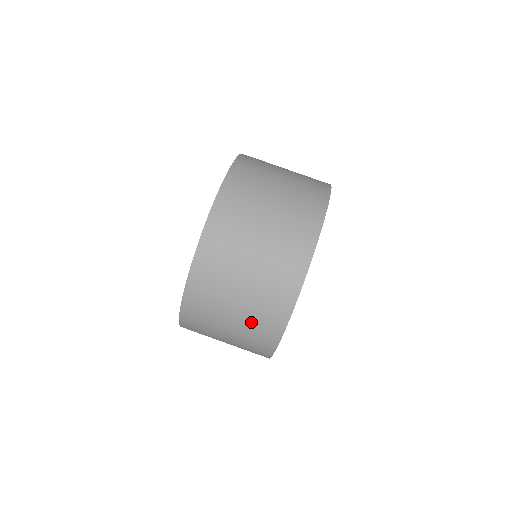
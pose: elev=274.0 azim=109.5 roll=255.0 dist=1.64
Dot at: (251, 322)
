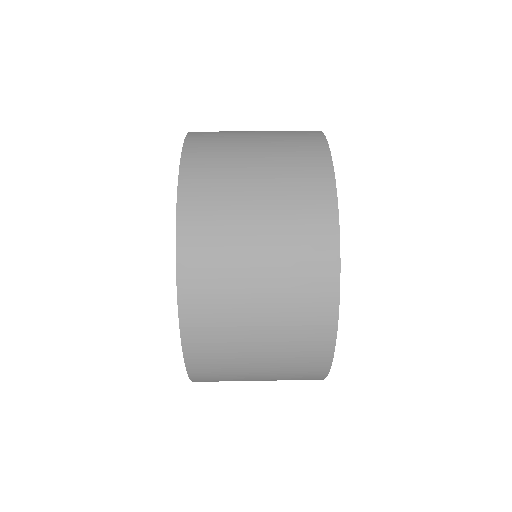
Dot at: (286, 347)
